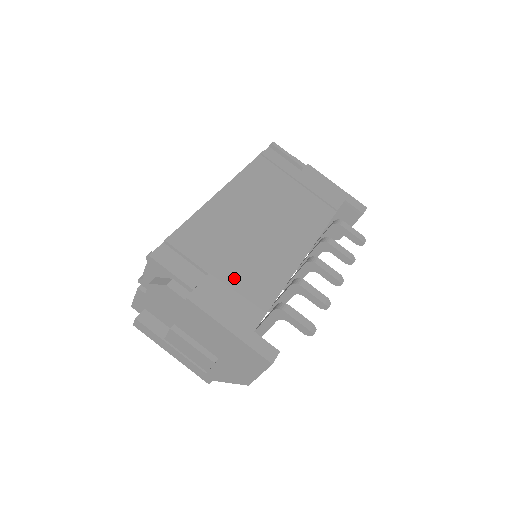
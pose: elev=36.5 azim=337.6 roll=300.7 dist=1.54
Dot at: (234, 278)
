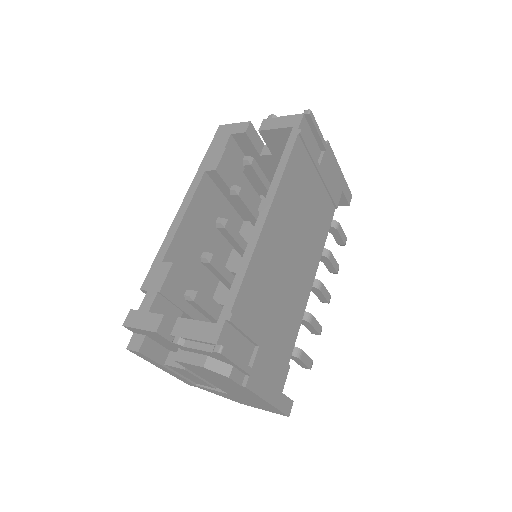
Dot at: (273, 338)
